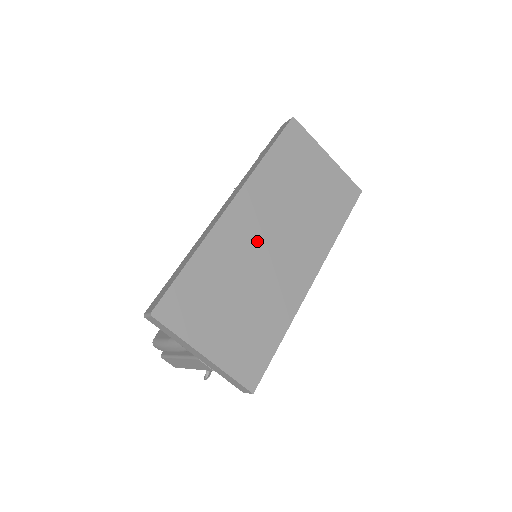
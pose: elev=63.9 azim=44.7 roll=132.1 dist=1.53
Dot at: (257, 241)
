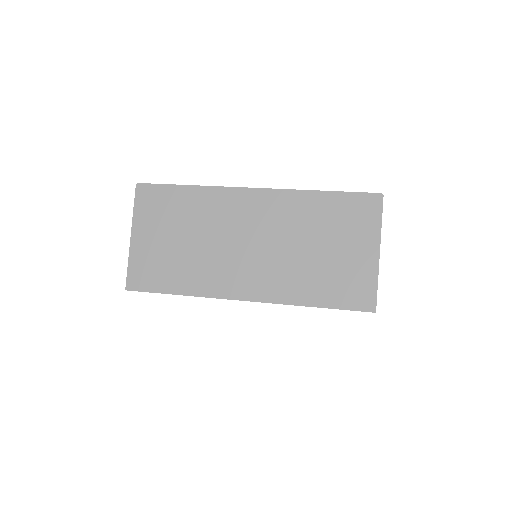
Dot at: (238, 228)
